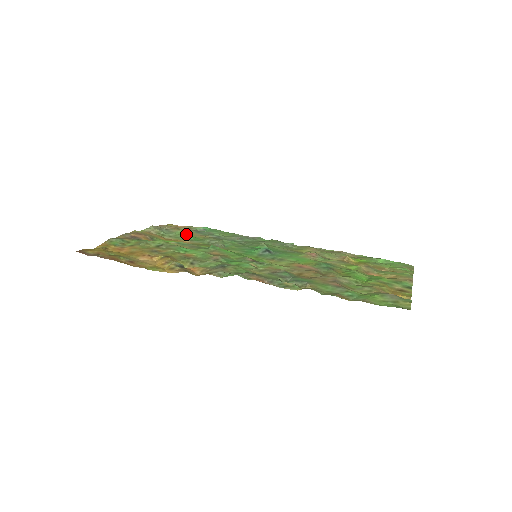
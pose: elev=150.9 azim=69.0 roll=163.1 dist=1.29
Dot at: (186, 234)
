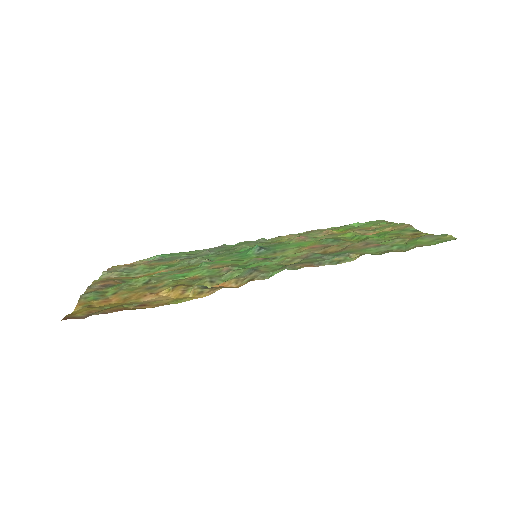
Dot at: (152, 266)
